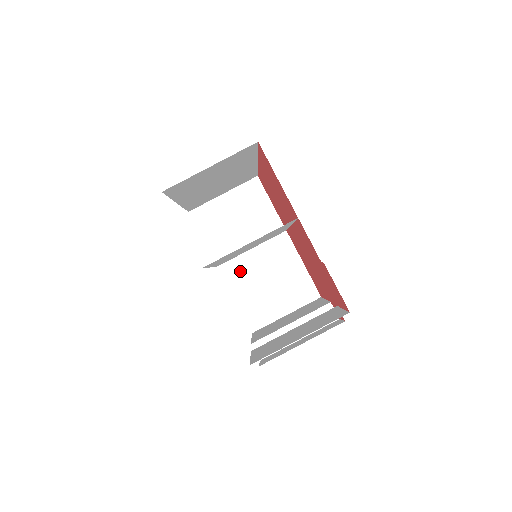
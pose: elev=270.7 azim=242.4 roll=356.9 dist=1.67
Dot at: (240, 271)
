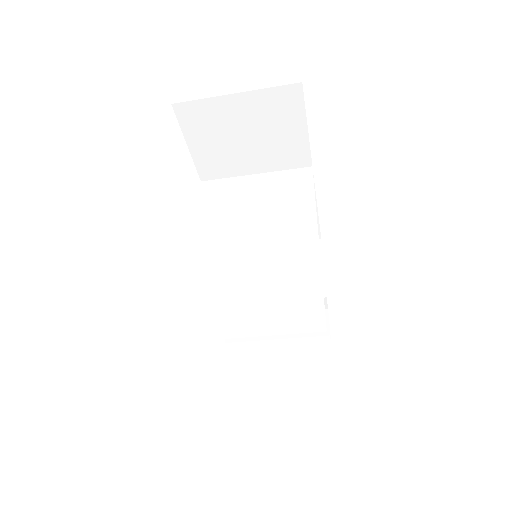
Dot at: occluded
